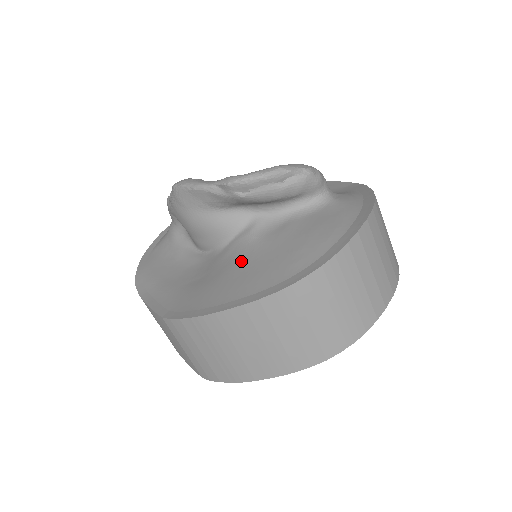
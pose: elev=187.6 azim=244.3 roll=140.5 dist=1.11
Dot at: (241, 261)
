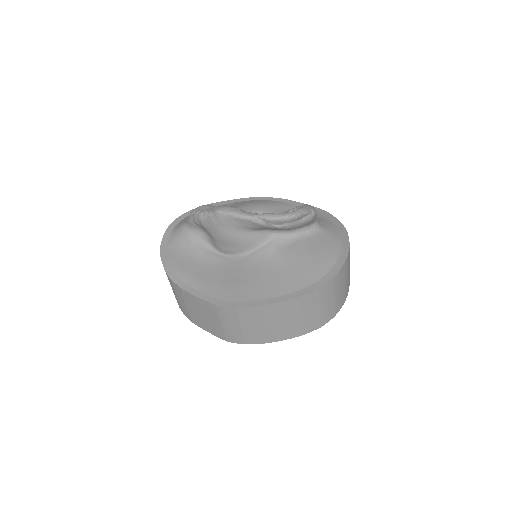
Dot at: (270, 268)
